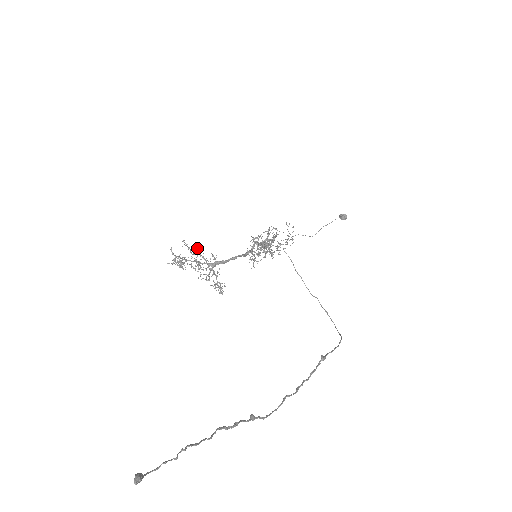
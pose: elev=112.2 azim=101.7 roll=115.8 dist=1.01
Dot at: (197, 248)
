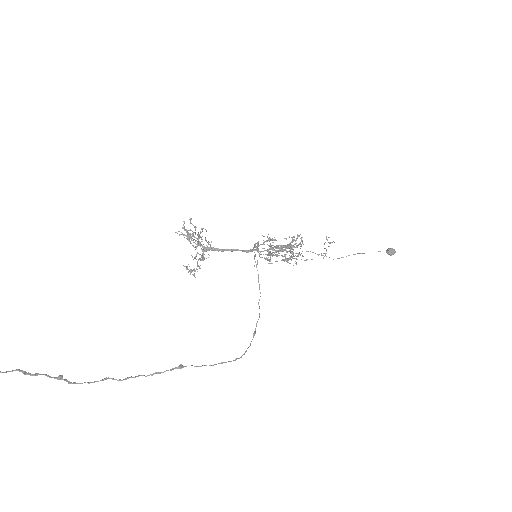
Dot at: occluded
